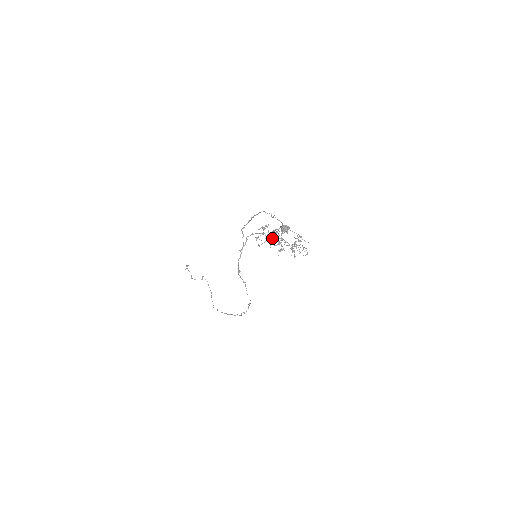
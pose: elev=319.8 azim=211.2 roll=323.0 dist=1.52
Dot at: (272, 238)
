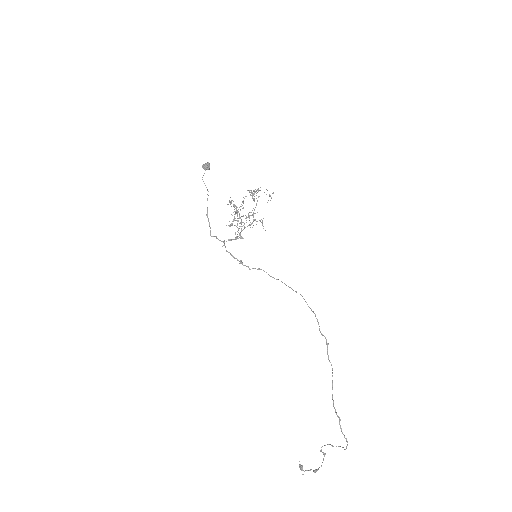
Dot at: occluded
